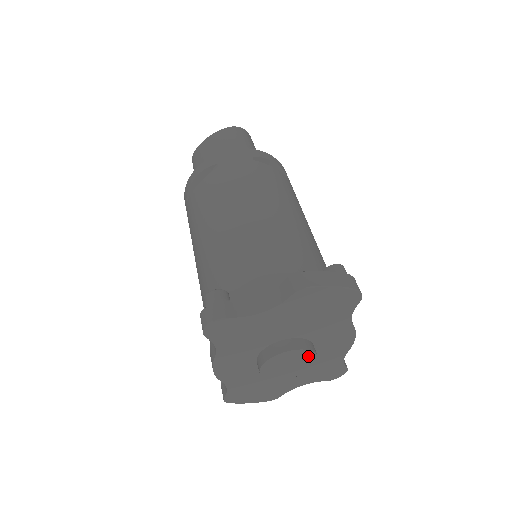
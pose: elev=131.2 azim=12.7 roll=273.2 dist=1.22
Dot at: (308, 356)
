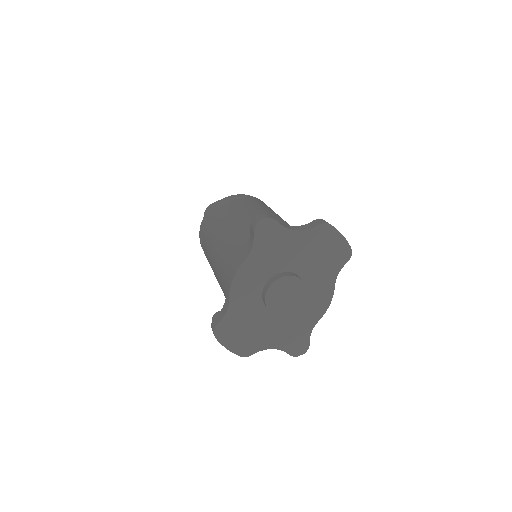
Dot at: (303, 293)
